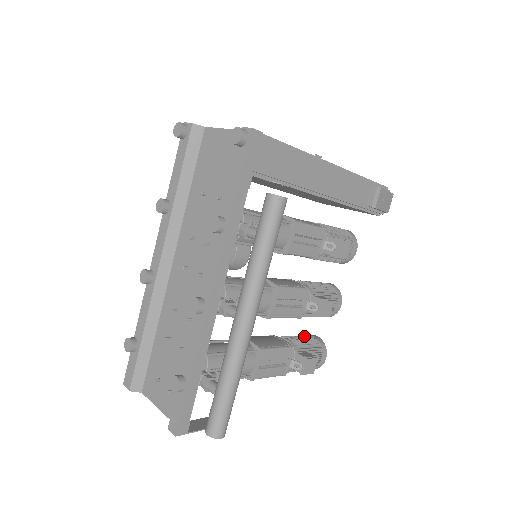
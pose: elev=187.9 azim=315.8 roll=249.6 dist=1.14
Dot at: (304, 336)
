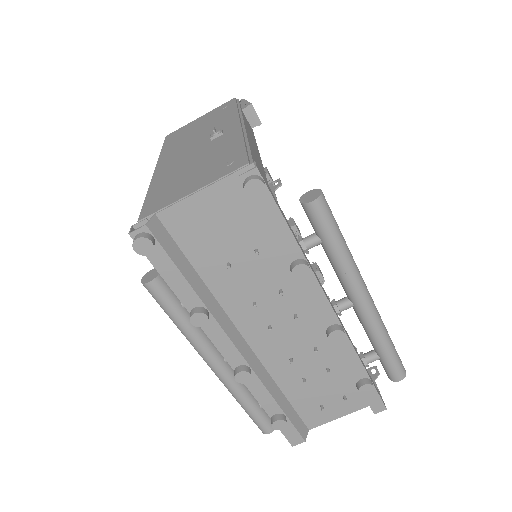
Dot at: occluded
